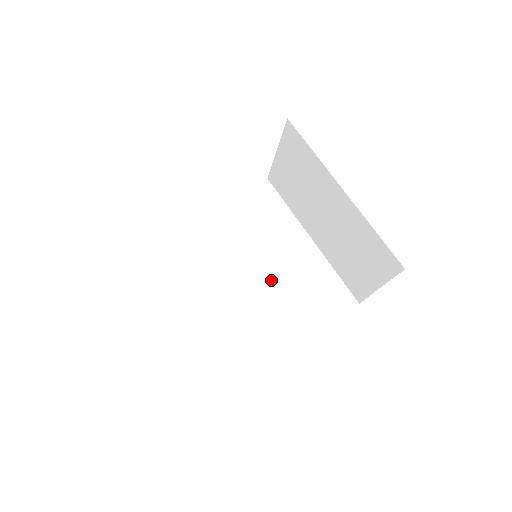
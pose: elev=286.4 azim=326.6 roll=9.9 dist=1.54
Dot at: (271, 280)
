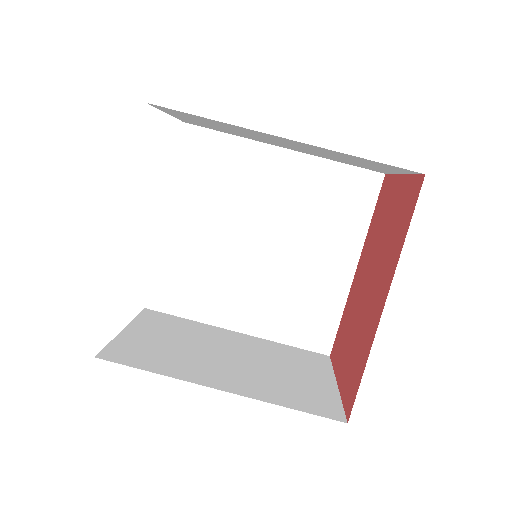
Dot at: (283, 230)
